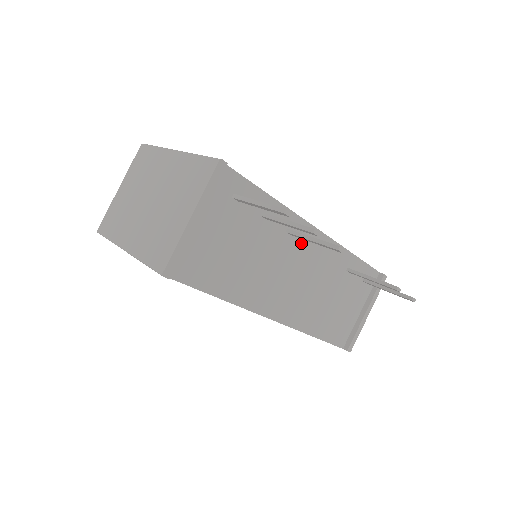
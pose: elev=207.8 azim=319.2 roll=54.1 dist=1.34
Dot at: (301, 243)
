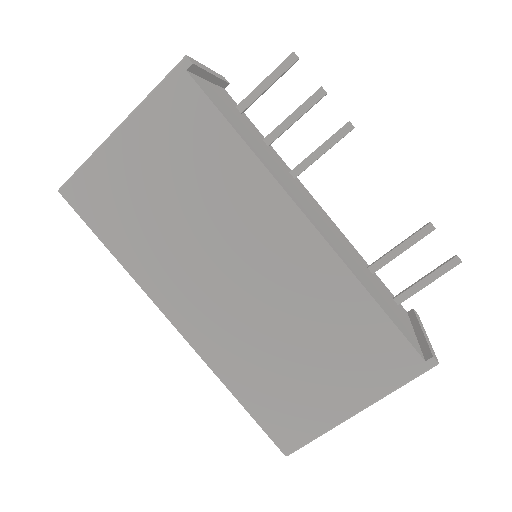
Dot at: (307, 196)
